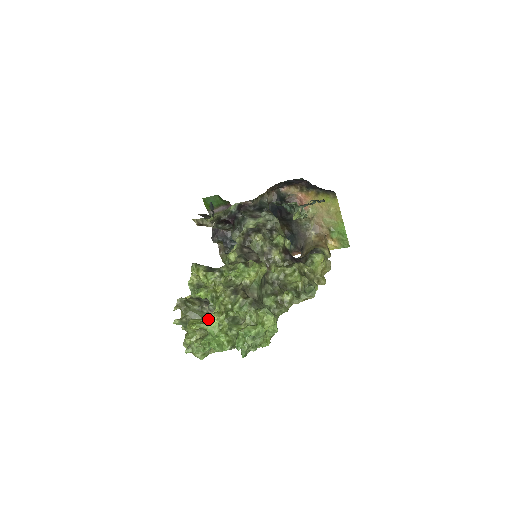
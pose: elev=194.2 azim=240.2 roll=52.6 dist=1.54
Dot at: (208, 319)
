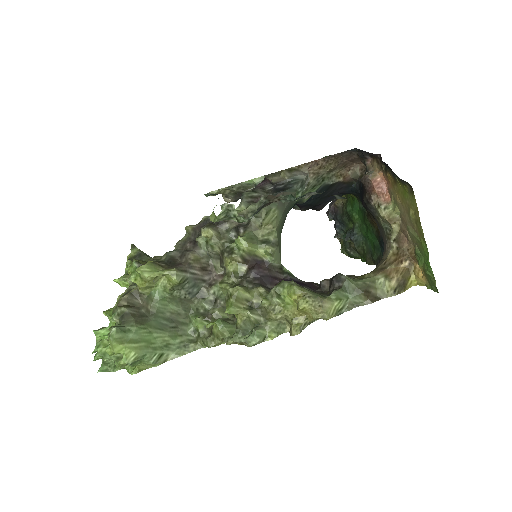
Dot at: occluded
